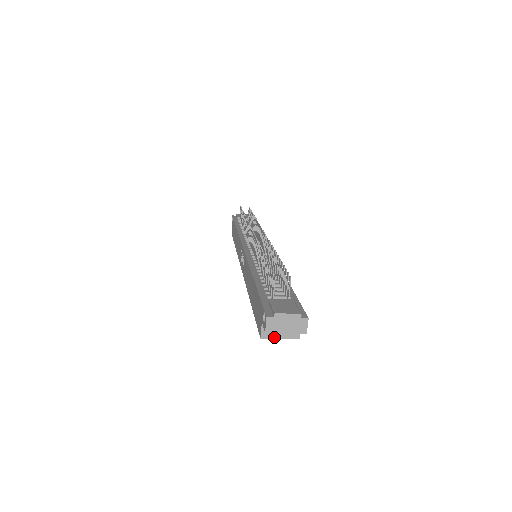
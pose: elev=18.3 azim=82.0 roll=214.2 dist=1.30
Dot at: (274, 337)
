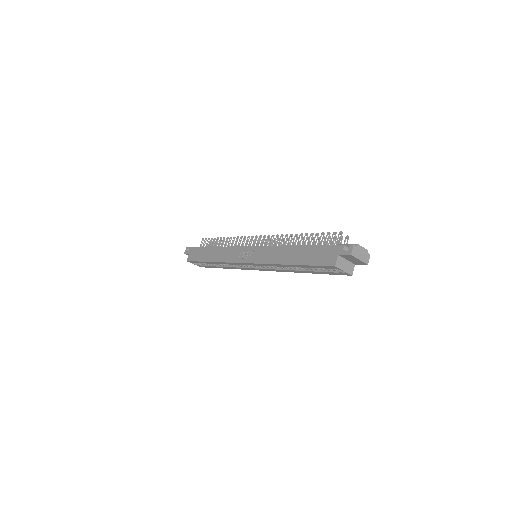
Dot at: (341, 268)
